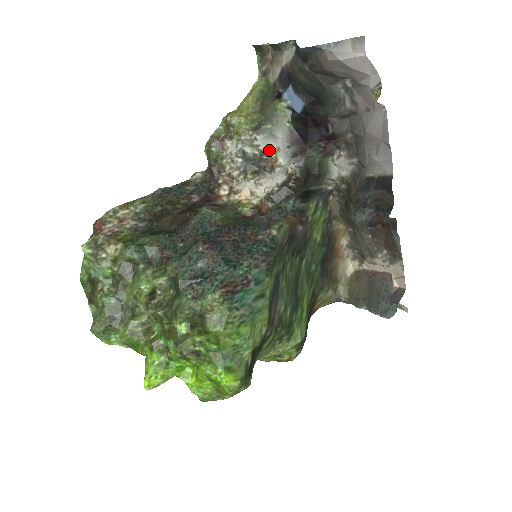
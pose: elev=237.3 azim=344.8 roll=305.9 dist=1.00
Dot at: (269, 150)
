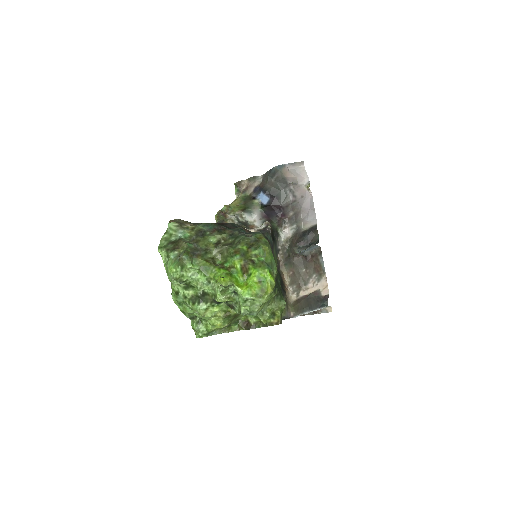
Dot at: (249, 222)
